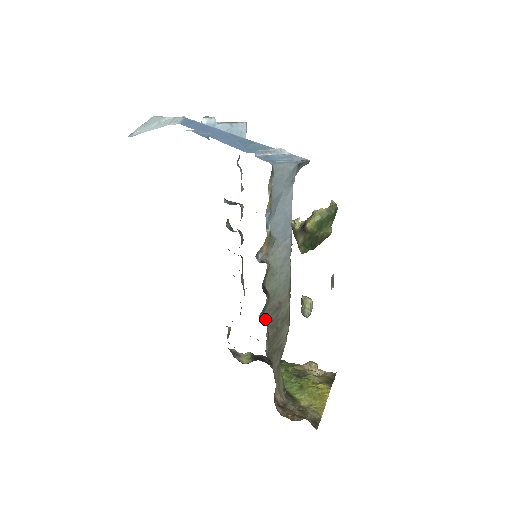
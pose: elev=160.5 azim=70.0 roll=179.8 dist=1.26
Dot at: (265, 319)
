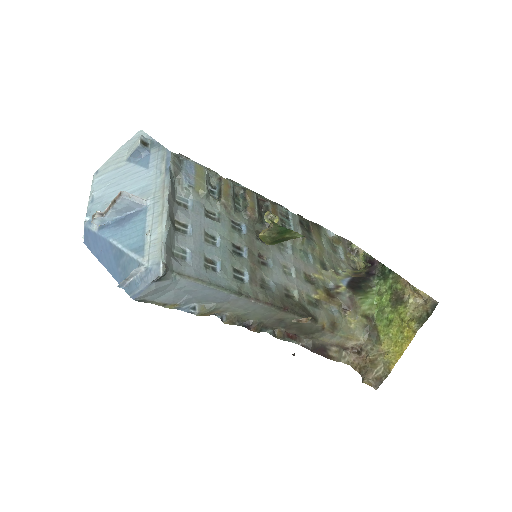
Dot at: (274, 330)
